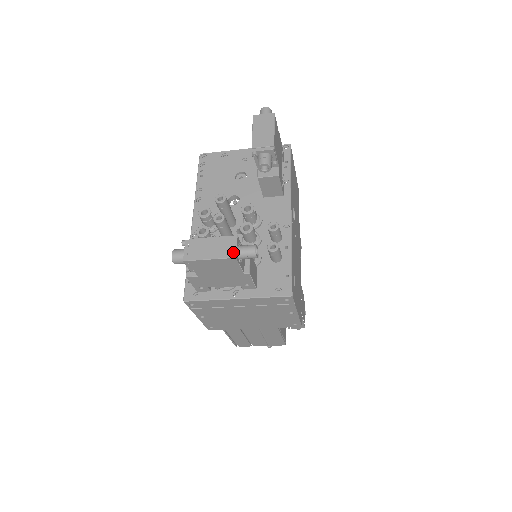
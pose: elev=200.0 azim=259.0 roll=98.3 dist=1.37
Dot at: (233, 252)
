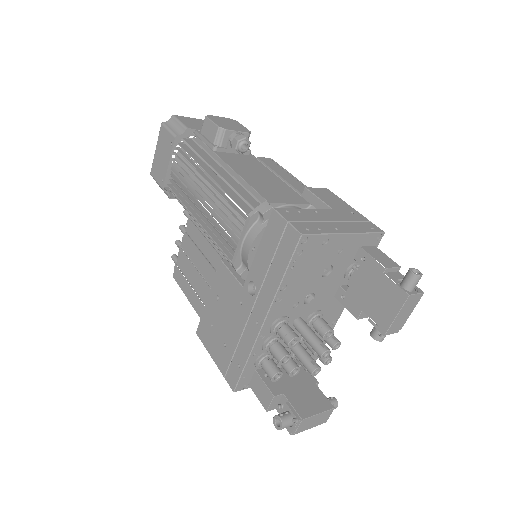
Dot at: (326, 420)
